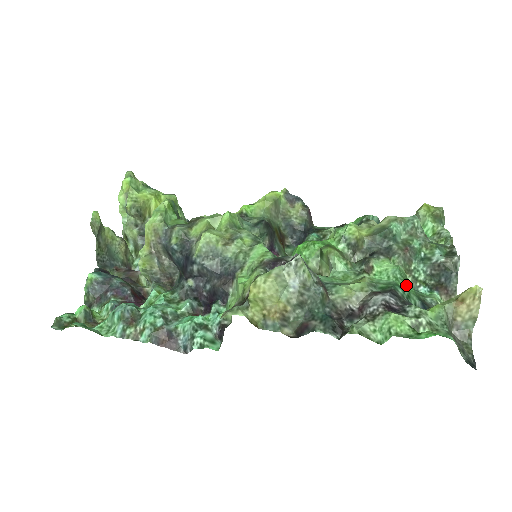
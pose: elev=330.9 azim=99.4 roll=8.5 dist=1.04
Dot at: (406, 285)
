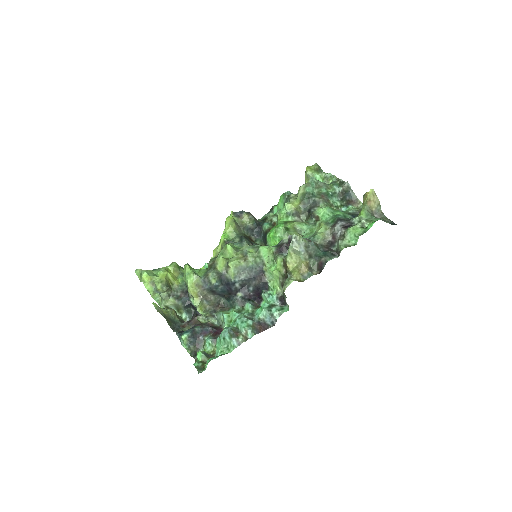
Dot at: (339, 212)
